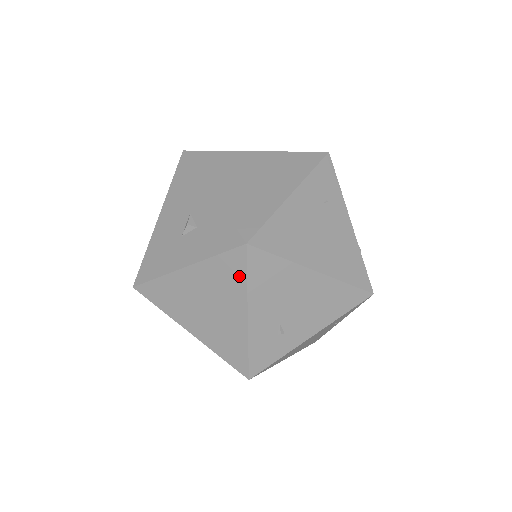
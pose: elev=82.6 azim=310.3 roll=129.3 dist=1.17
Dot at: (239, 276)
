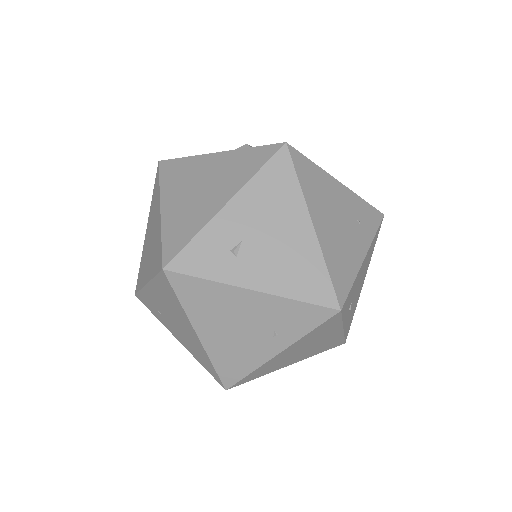
Dot at: (255, 166)
